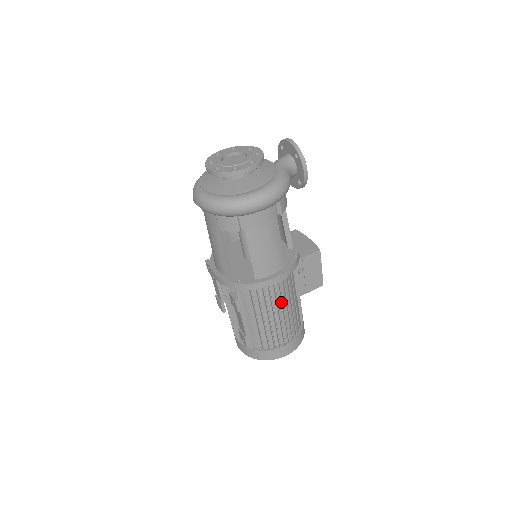
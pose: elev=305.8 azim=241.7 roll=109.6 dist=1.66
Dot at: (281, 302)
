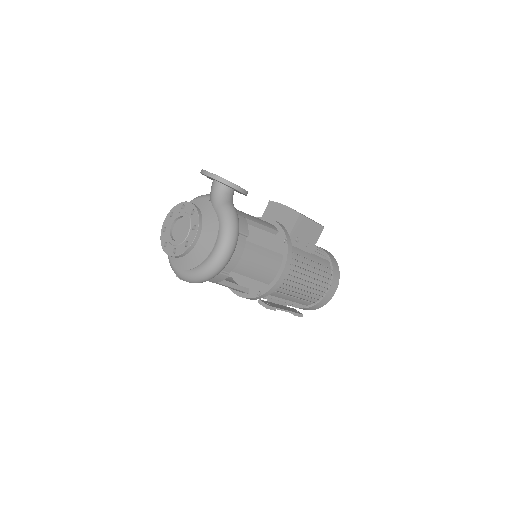
Dot at: (301, 274)
